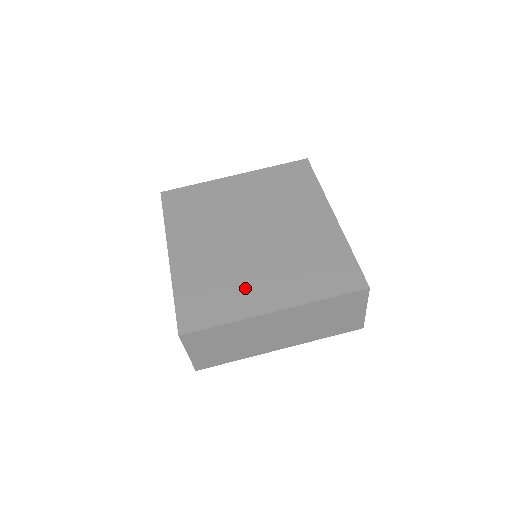
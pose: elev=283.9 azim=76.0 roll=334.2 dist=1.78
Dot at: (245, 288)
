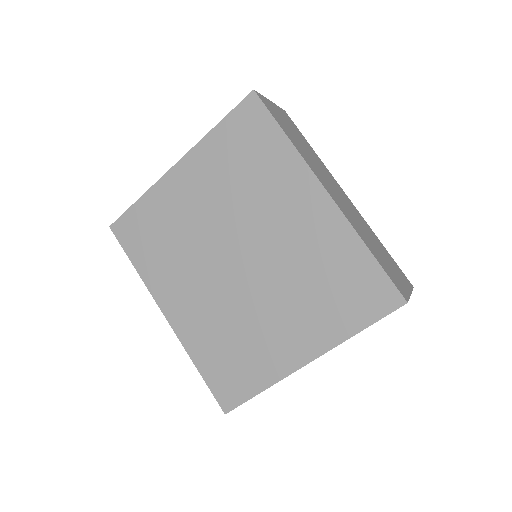
Dot at: (263, 341)
